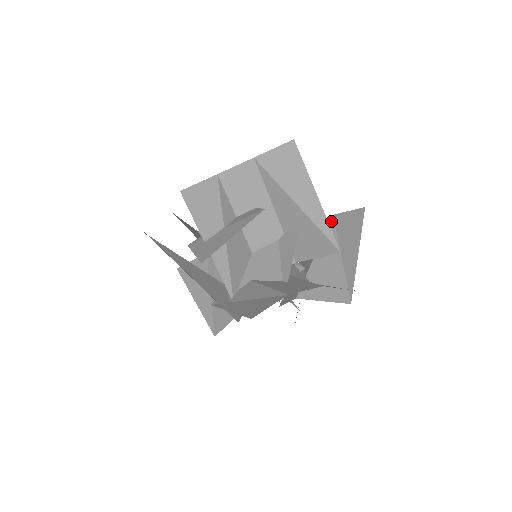
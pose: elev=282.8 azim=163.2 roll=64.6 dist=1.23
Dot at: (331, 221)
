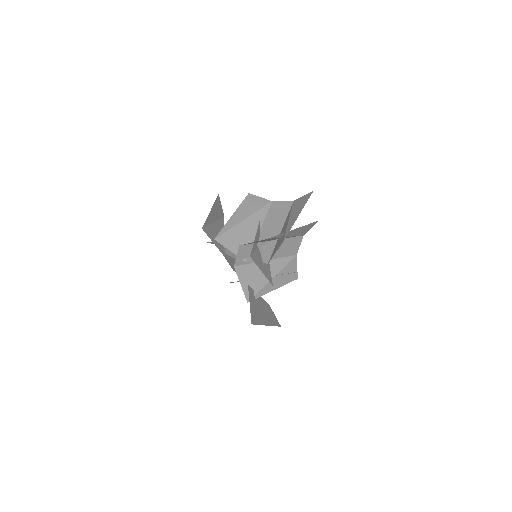
Dot at: occluded
